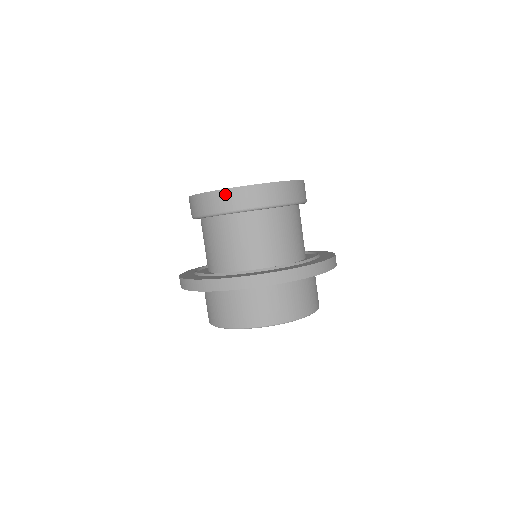
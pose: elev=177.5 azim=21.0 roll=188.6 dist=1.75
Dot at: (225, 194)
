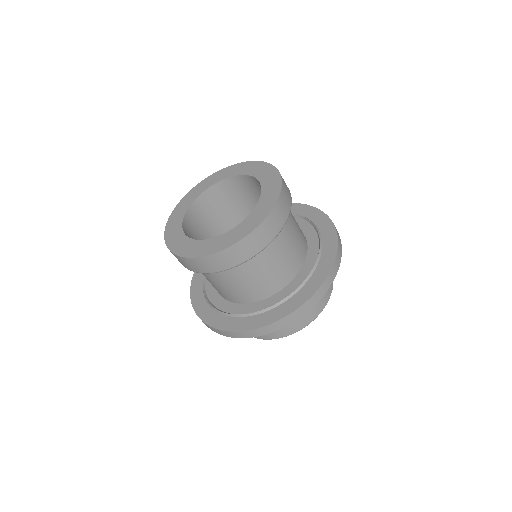
Dot at: occluded
